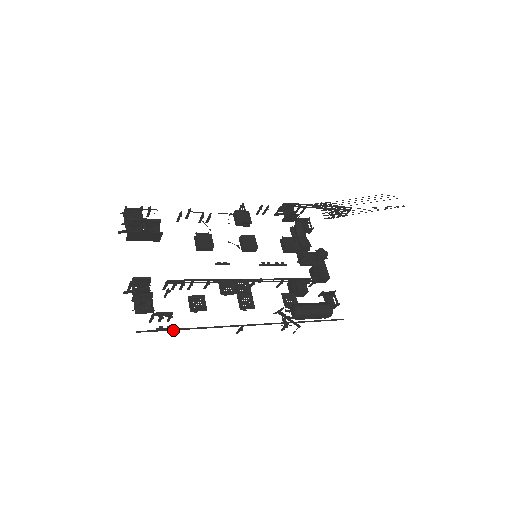
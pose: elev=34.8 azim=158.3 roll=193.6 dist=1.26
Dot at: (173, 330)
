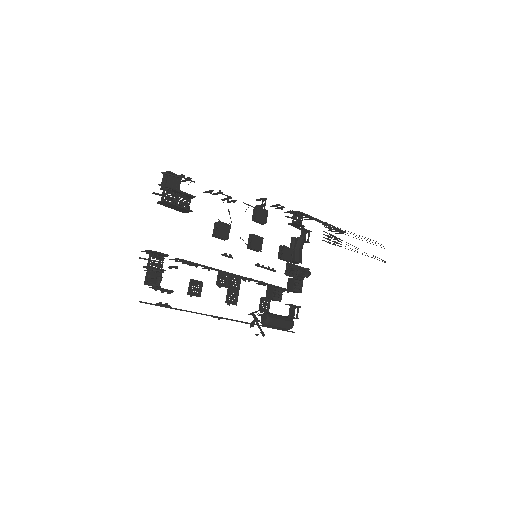
Dot at: occluded
